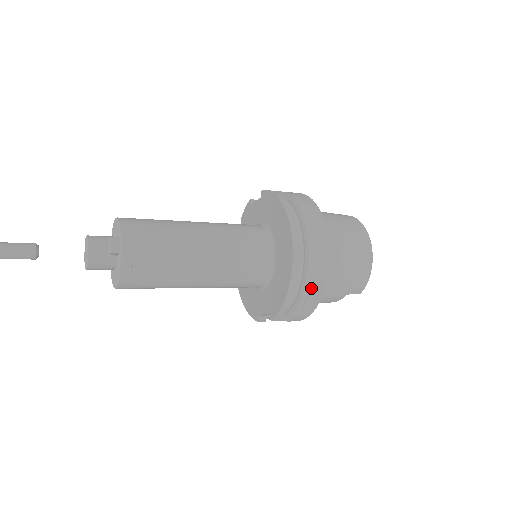
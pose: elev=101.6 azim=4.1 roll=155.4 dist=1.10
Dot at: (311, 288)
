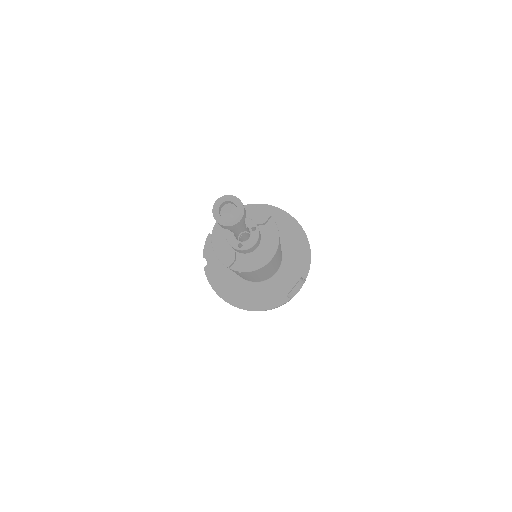
Dot at: occluded
